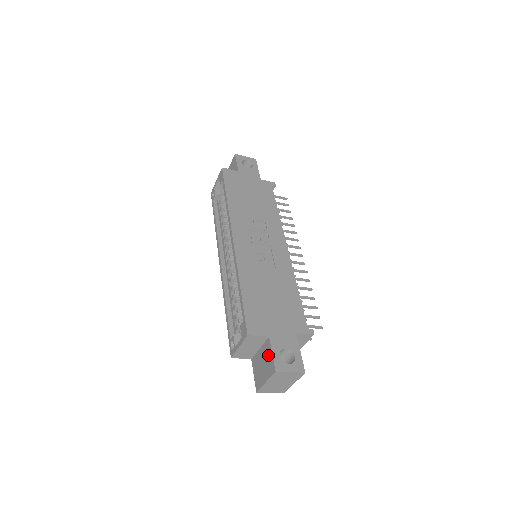
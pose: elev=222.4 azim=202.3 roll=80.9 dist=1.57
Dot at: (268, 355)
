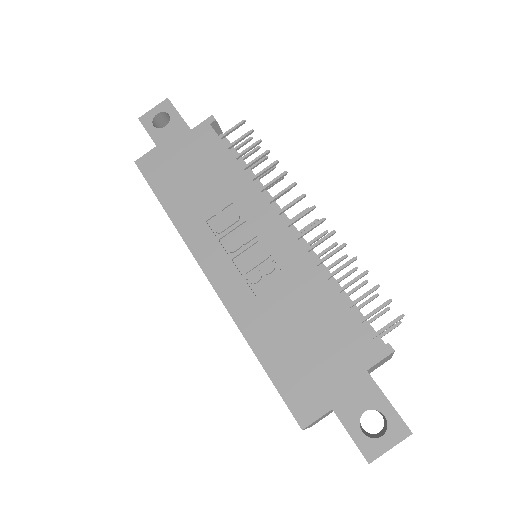
Dot at: occluded
